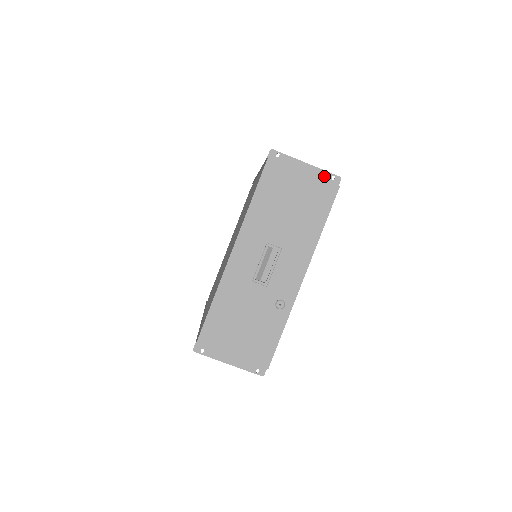
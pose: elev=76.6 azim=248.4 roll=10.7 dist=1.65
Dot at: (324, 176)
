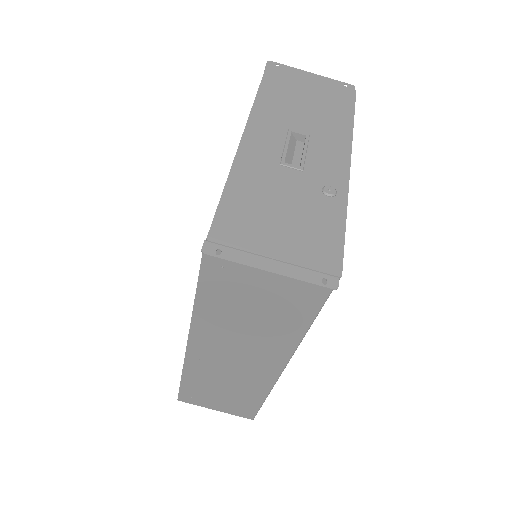
Dot at: (335, 83)
